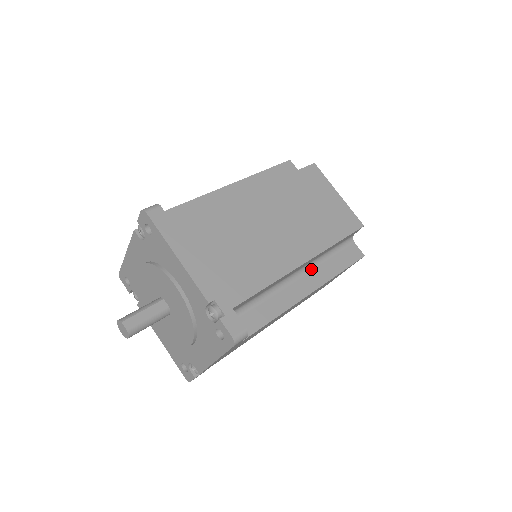
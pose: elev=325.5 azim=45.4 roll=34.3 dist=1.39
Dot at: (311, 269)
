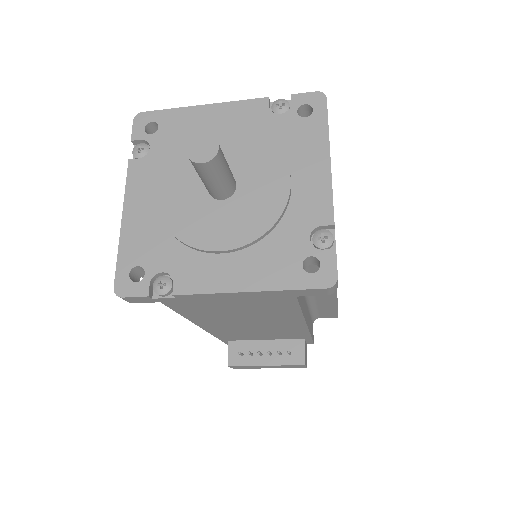
Dot at: occluded
